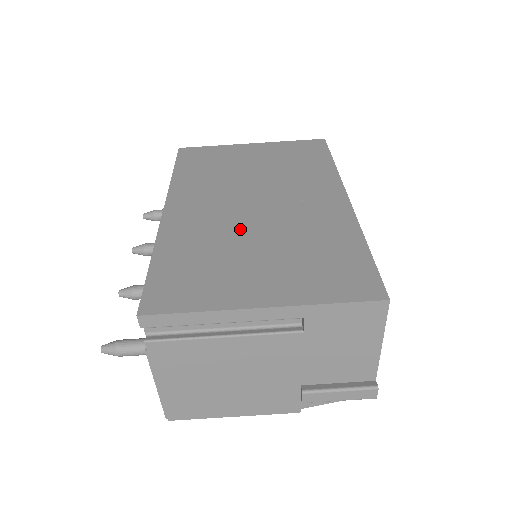
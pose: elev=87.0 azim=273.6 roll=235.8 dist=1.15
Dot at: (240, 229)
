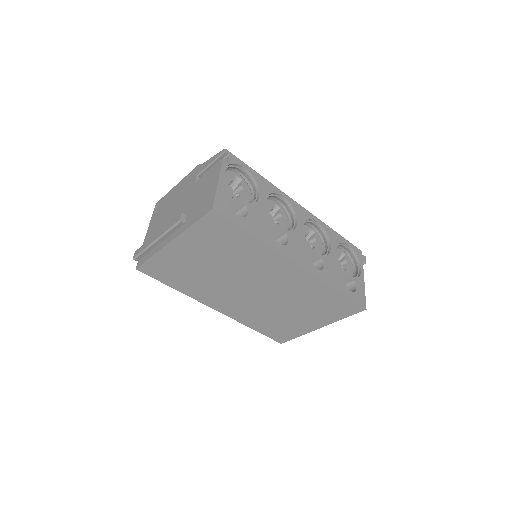
Dot at: (268, 306)
